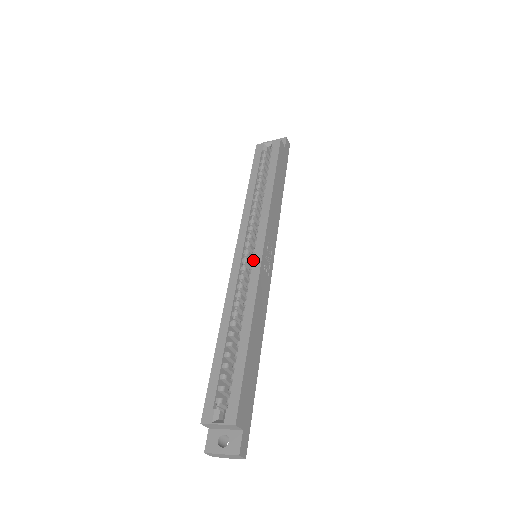
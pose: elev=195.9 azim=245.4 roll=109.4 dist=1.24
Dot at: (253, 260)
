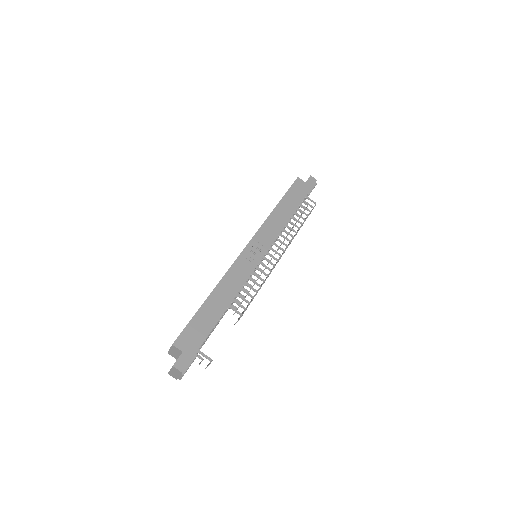
Dot at: occluded
